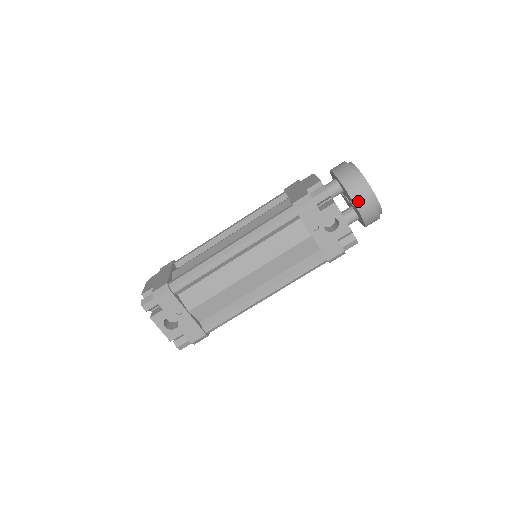
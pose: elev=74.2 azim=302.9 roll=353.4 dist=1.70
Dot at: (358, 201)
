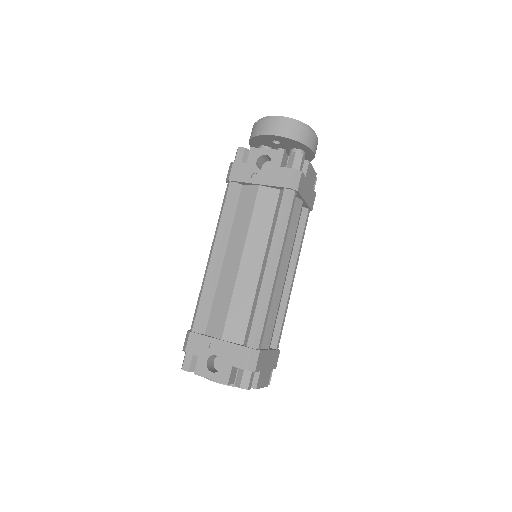
Dot at: (268, 131)
